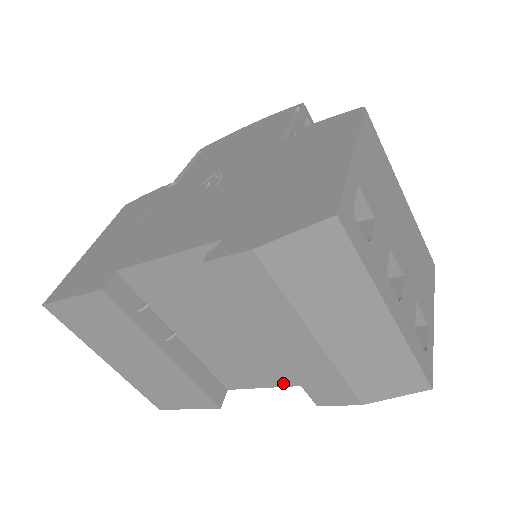
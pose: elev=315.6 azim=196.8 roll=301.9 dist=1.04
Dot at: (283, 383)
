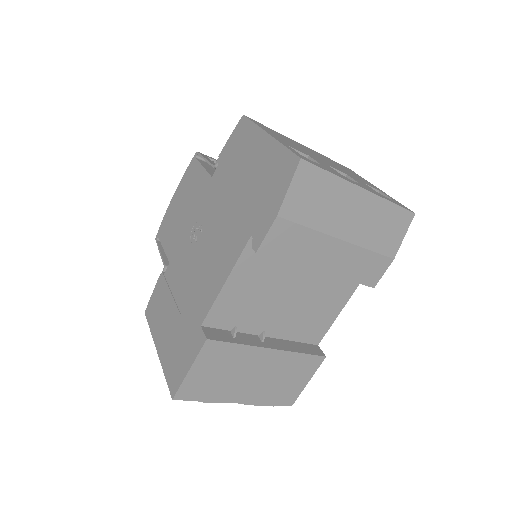
Dot at: (344, 301)
